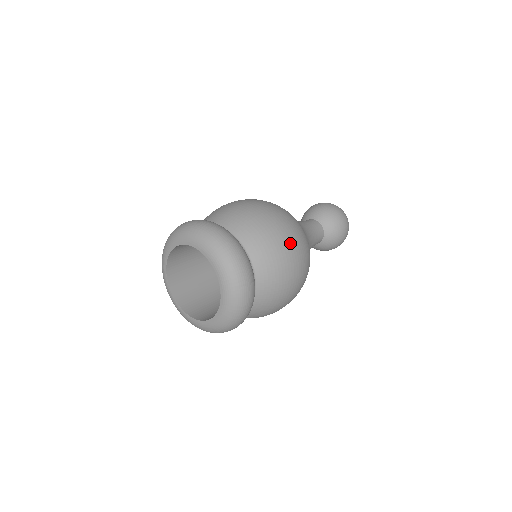
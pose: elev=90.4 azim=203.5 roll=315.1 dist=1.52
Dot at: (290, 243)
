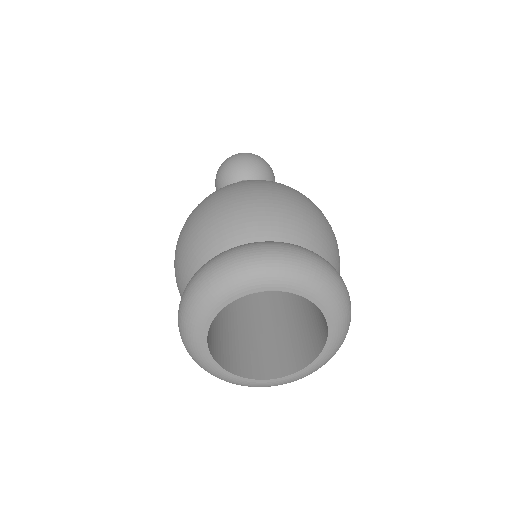
Dot at: occluded
